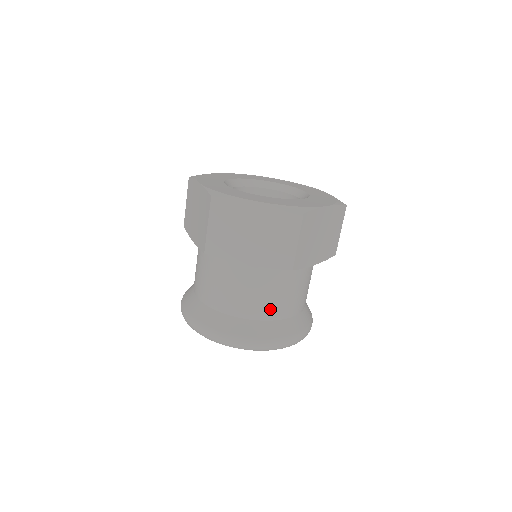
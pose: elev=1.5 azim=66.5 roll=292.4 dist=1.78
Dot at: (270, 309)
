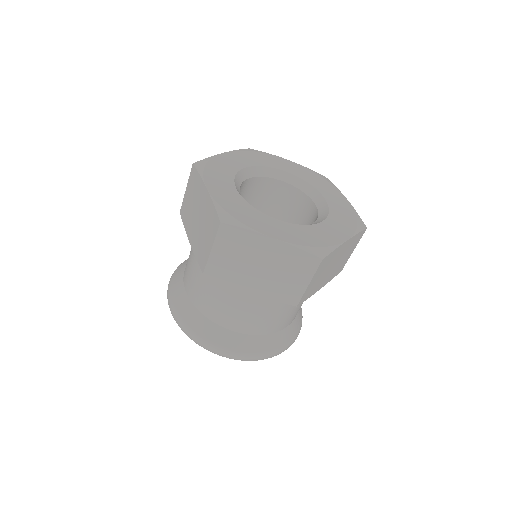
Dot at: (264, 326)
